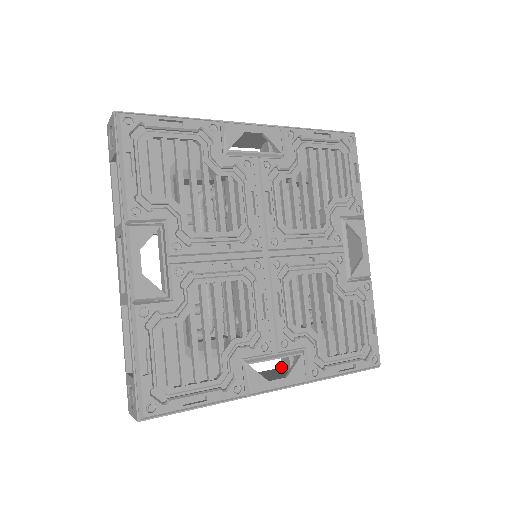
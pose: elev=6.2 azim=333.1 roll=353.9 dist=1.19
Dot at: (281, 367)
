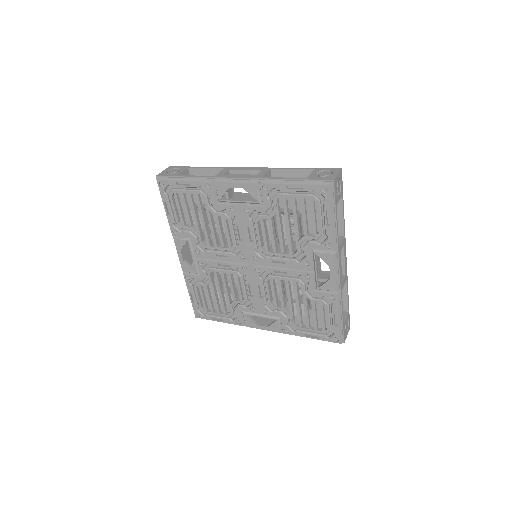
Dot at: occluded
